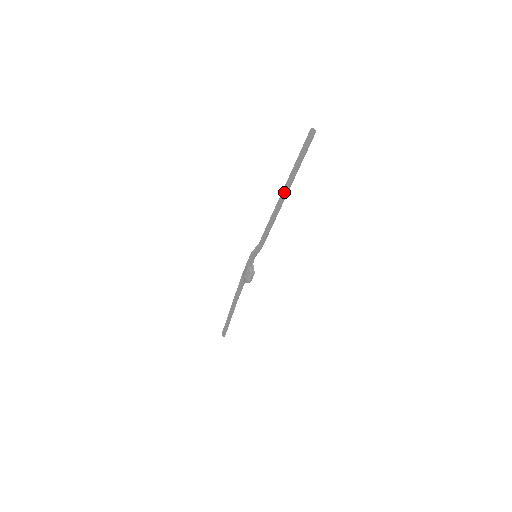
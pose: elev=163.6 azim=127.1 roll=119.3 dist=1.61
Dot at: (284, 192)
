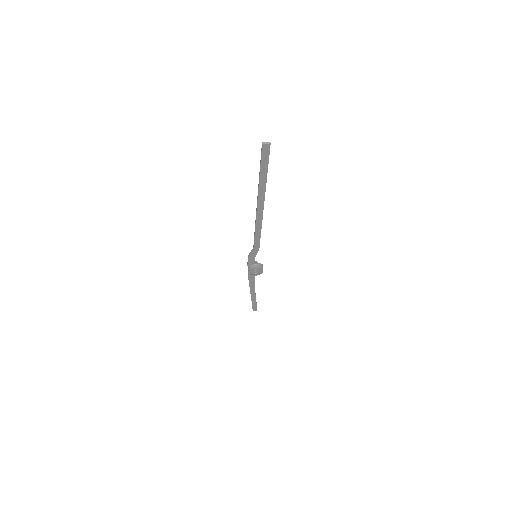
Dot at: (260, 204)
